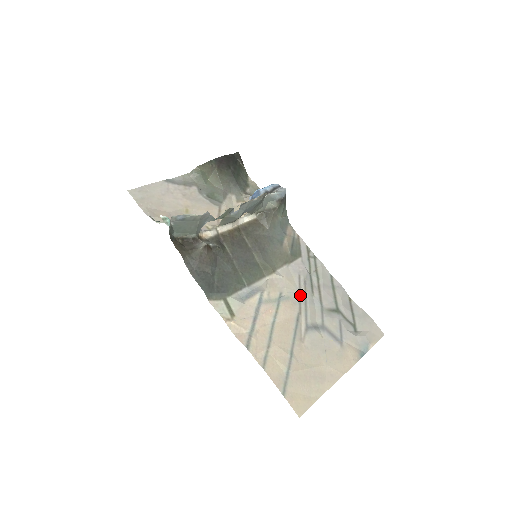
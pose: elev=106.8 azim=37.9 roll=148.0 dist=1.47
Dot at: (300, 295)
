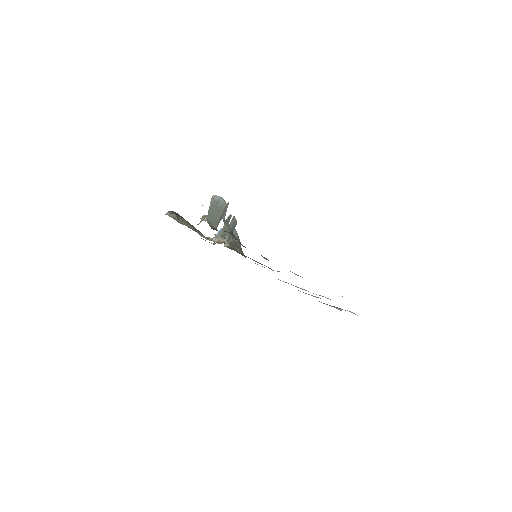
Dot at: occluded
